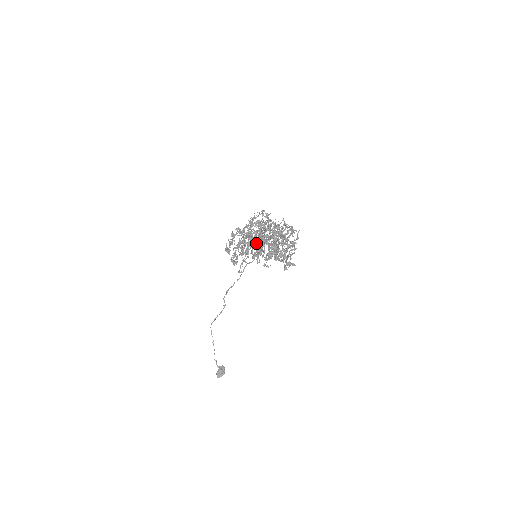
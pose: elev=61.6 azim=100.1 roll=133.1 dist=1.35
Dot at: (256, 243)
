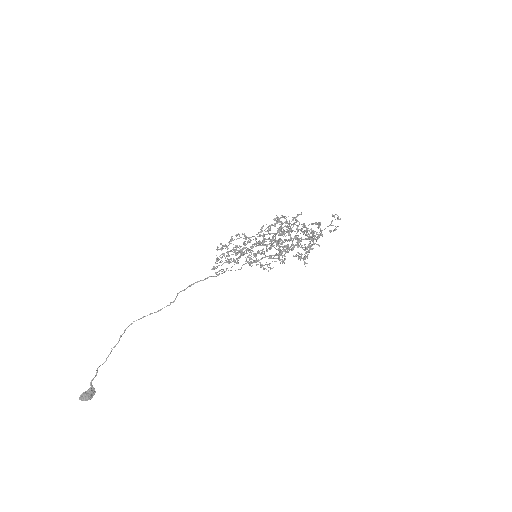
Dot at: occluded
